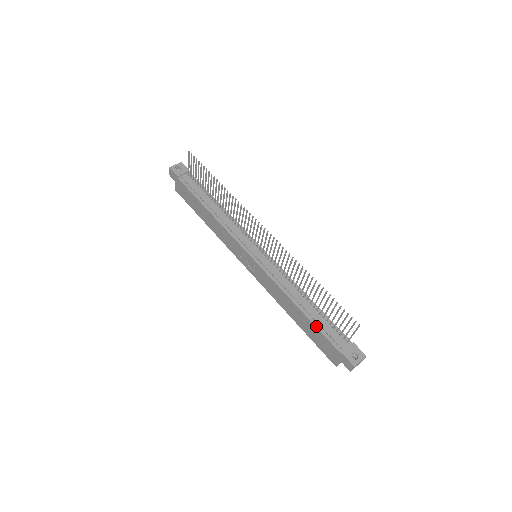
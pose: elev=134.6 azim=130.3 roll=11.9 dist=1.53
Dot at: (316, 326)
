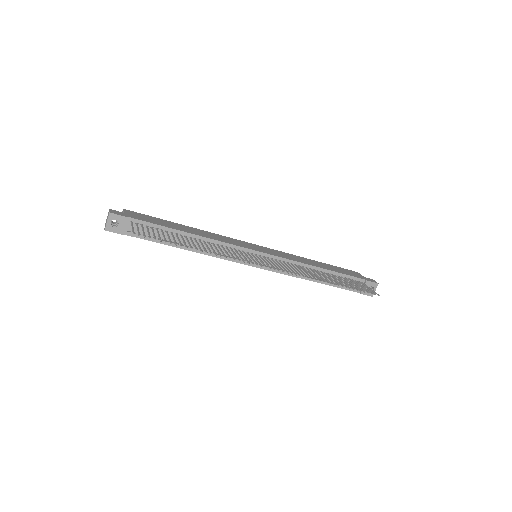
Dot at: occluded
